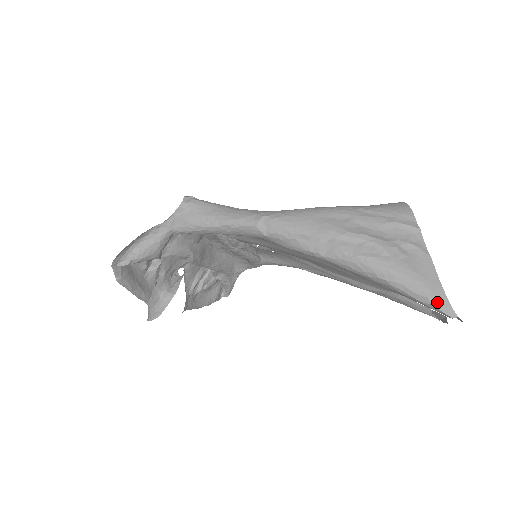
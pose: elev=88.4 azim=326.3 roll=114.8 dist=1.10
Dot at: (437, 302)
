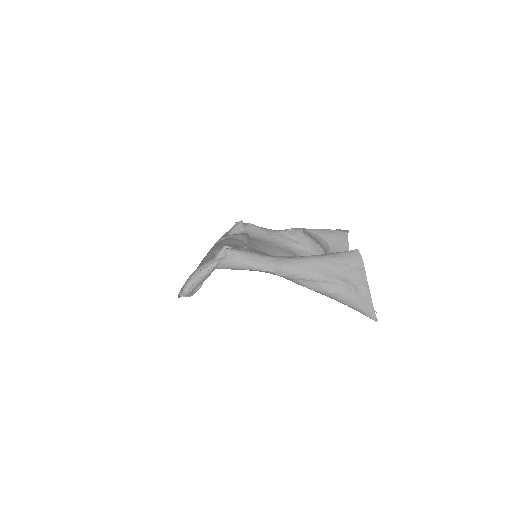
Dot at: (370, 315)
